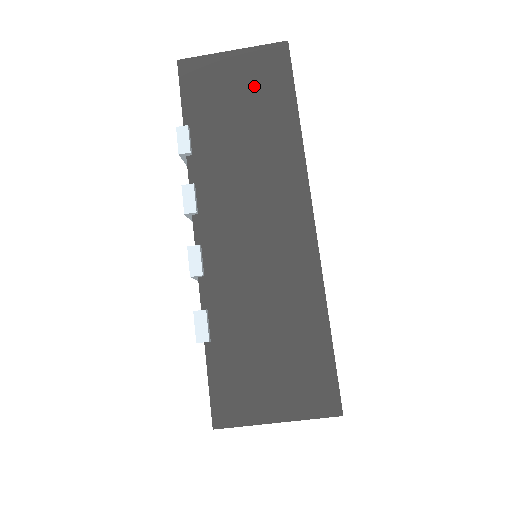
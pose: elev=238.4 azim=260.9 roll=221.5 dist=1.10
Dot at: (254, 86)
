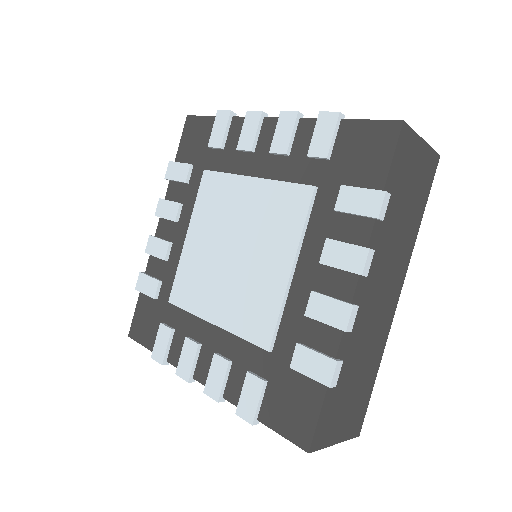
Dot at: (419, 181)
